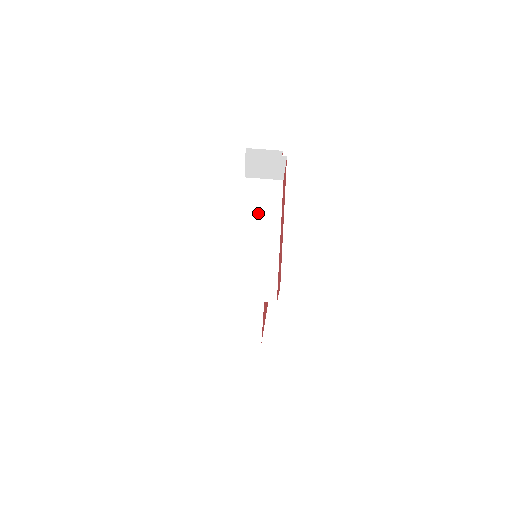
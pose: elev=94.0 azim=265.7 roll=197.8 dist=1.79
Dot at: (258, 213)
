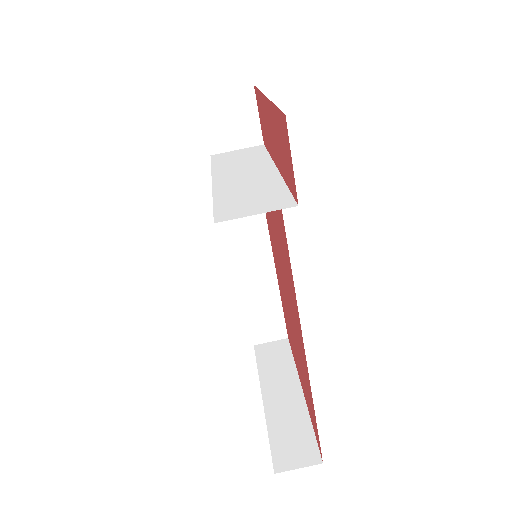
Dot at: (236, 165)
